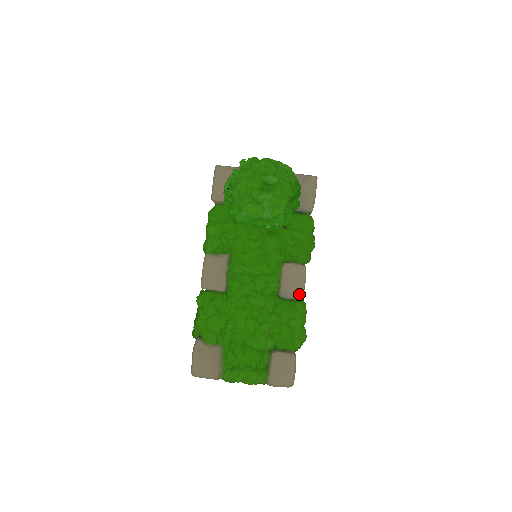
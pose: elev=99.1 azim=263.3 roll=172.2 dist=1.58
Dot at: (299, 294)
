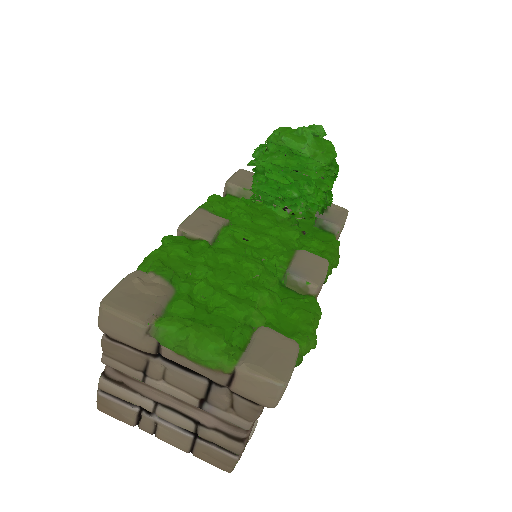
Dot at: (316, 280)
